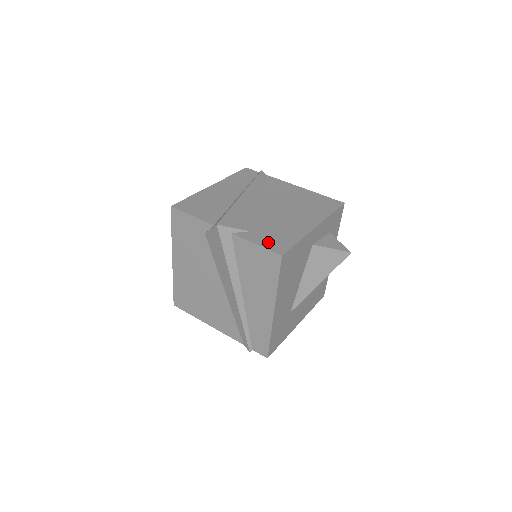
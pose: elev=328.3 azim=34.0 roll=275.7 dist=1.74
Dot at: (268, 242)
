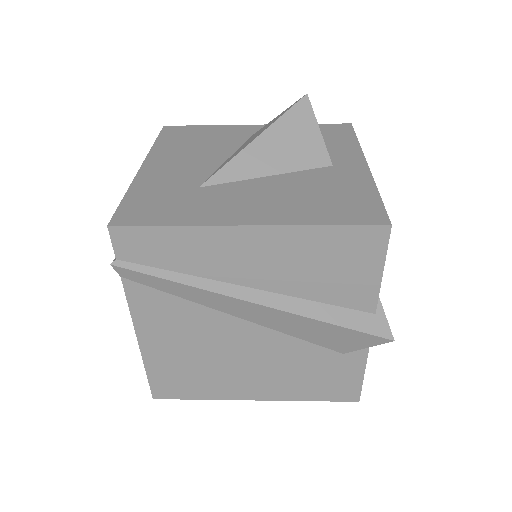
Dot at: occluded
